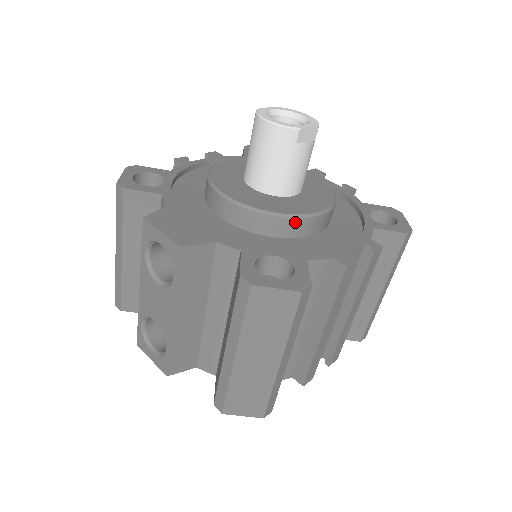
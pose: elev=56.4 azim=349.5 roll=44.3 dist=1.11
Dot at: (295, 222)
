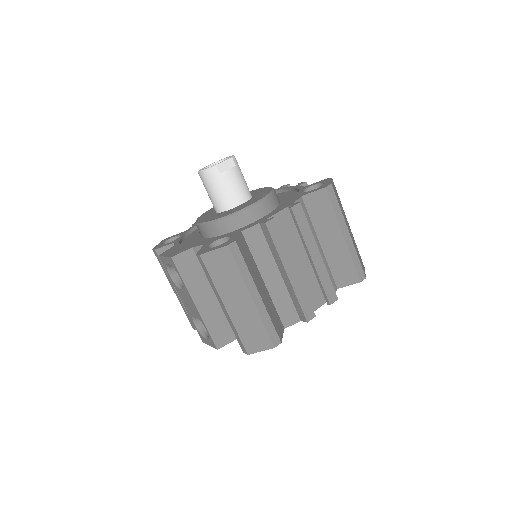
Dot at: (238, 216)
